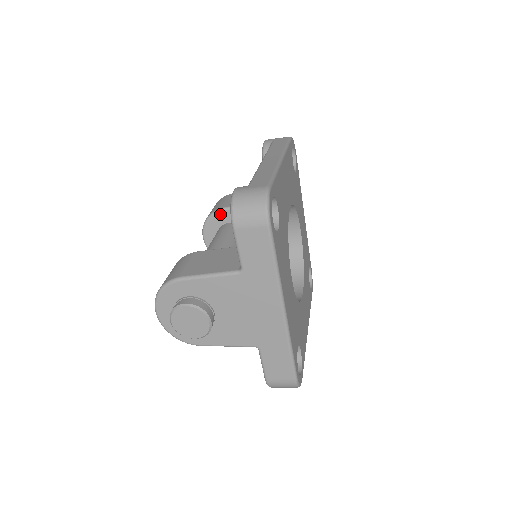
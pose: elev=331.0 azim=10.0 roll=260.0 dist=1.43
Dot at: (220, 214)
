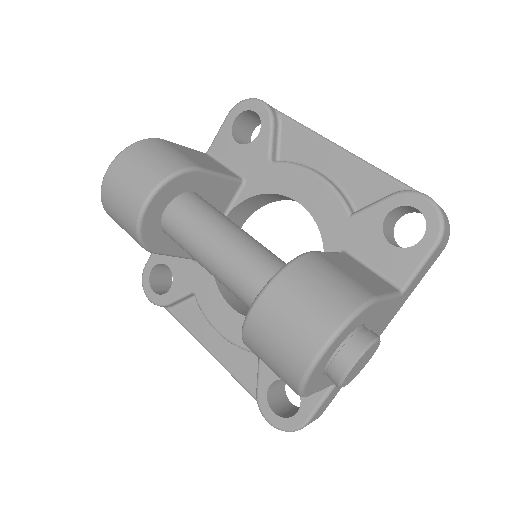
Dot at: (194, 175)
